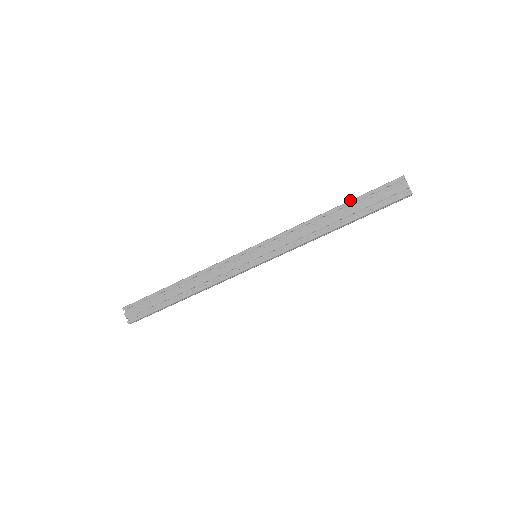
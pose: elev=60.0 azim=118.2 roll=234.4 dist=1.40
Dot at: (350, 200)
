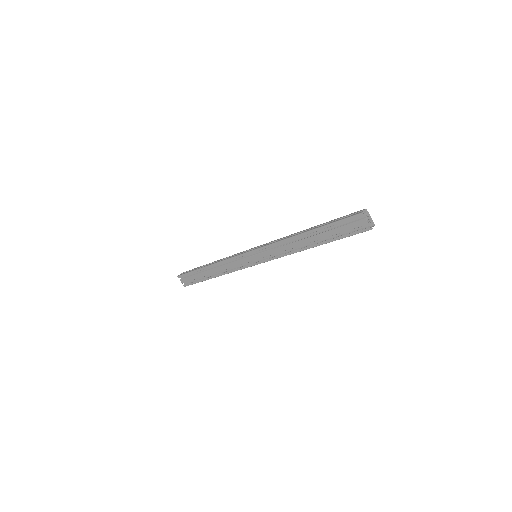
Dot at: (318, 227)
